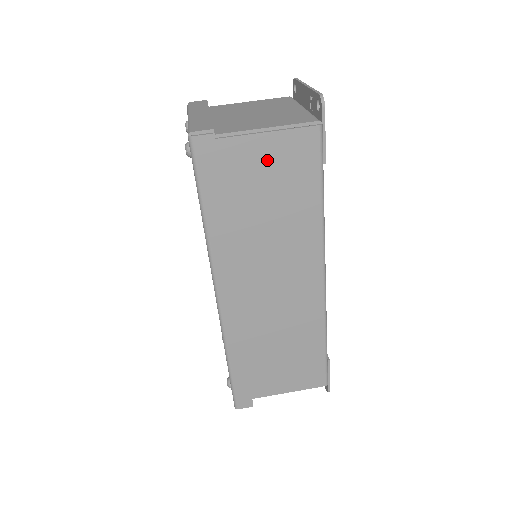
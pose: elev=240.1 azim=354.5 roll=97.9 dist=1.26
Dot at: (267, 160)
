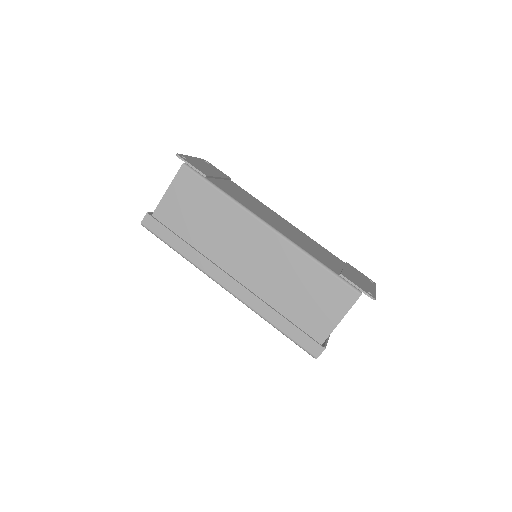
Dot at: (179, 202)
